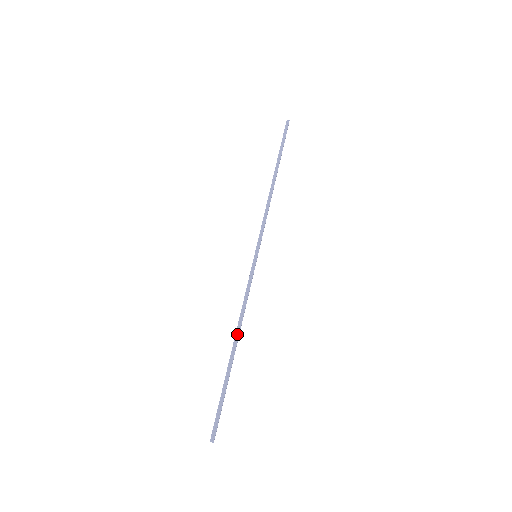
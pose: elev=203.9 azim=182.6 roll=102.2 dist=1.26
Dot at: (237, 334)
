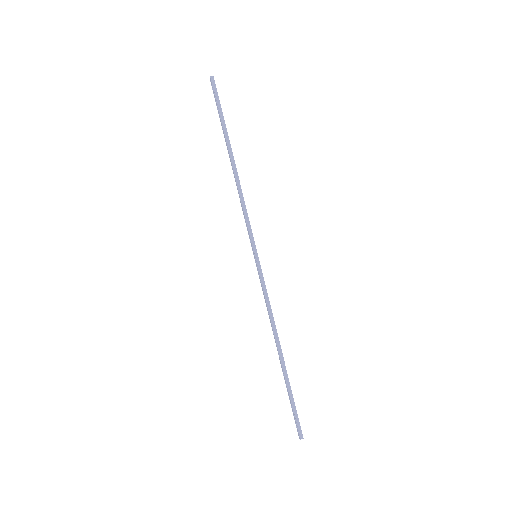
Dot at: (277, 341)
